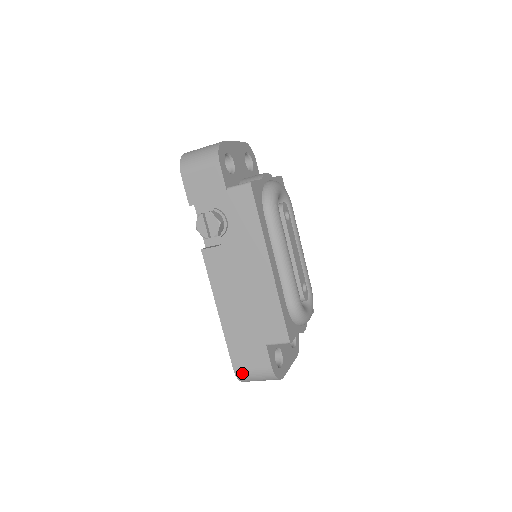
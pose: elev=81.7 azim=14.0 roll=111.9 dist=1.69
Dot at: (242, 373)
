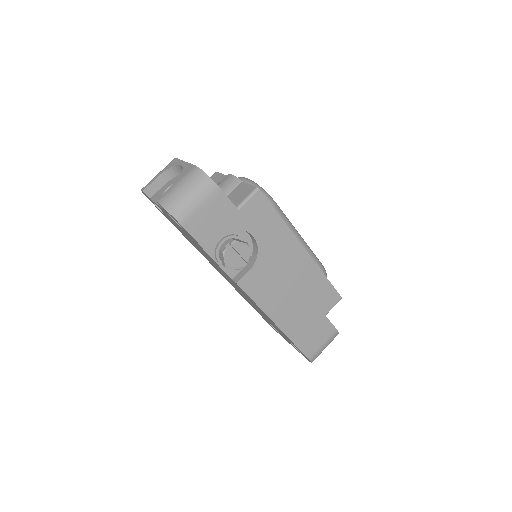
Dot at: (315, 354)
